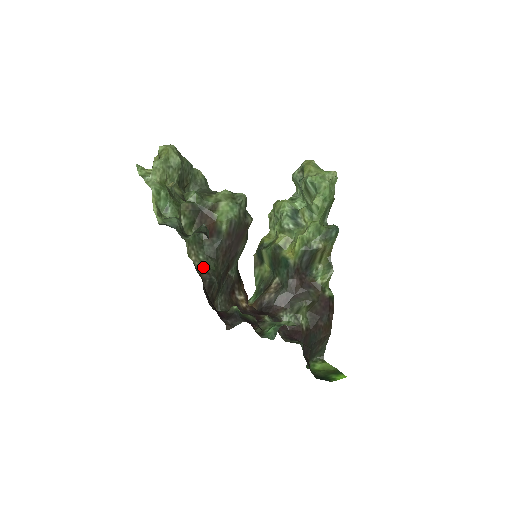
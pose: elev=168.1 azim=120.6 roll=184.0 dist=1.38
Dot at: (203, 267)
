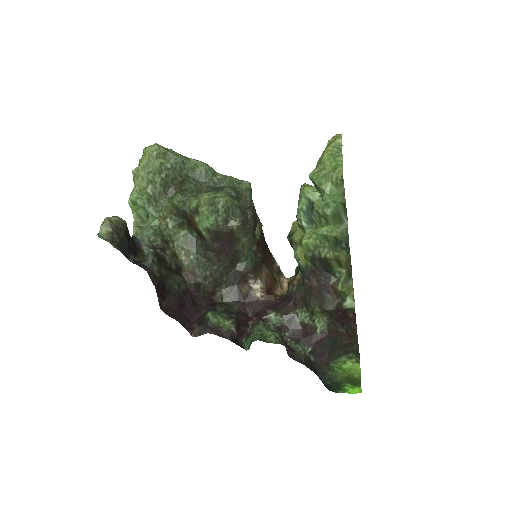
Dot at: (192, 267)
